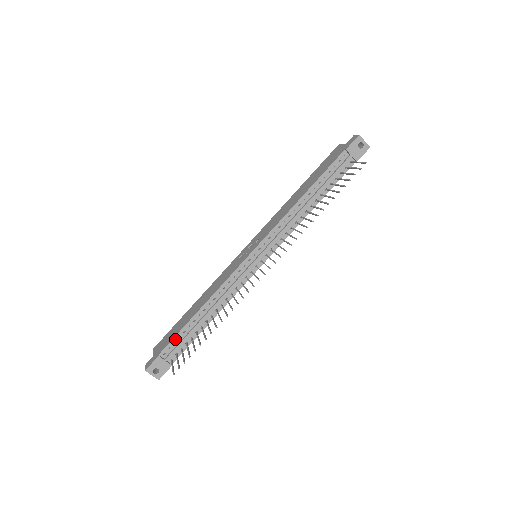
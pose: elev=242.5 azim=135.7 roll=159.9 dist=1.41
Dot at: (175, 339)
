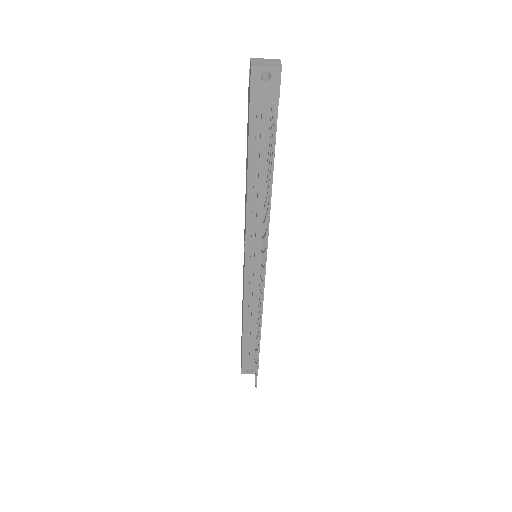
Dot at: (244, 348)
